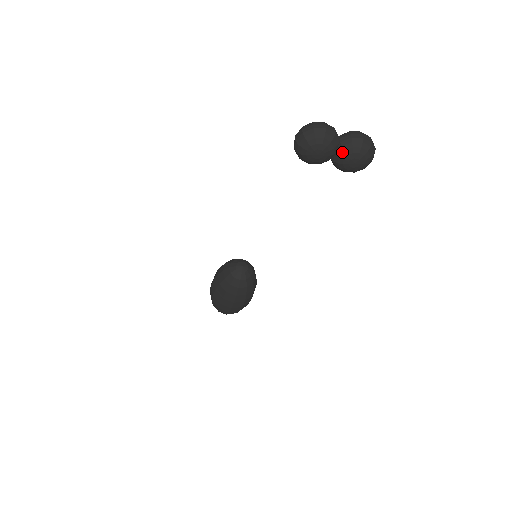
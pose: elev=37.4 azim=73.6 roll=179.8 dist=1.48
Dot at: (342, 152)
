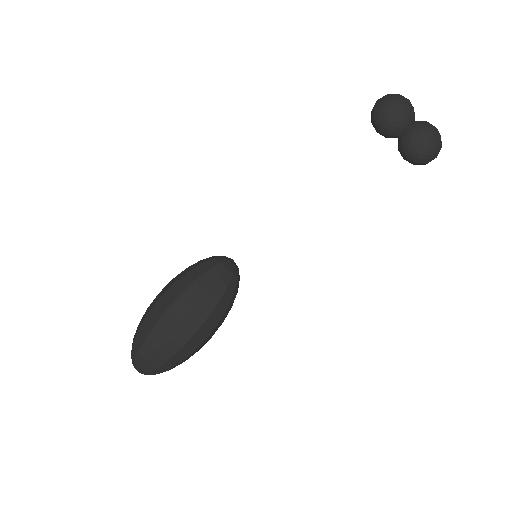
Dot at: (418, 125)
